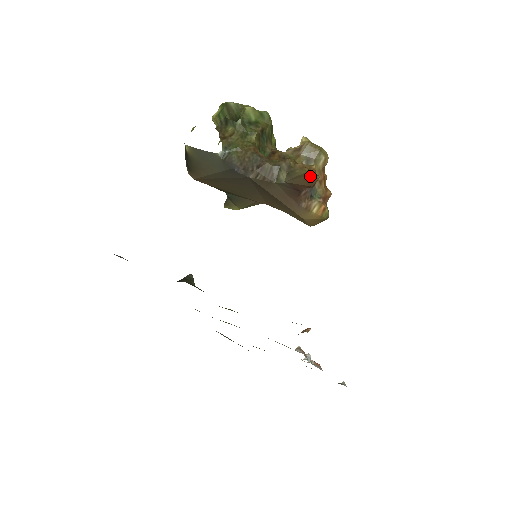
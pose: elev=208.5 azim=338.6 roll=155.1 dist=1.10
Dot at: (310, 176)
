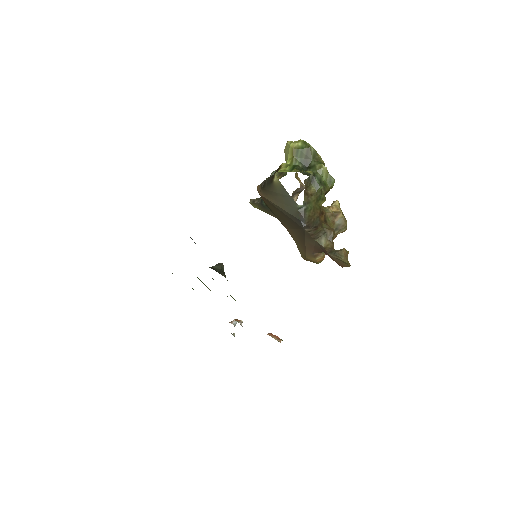
Dot at: (348, 265)
